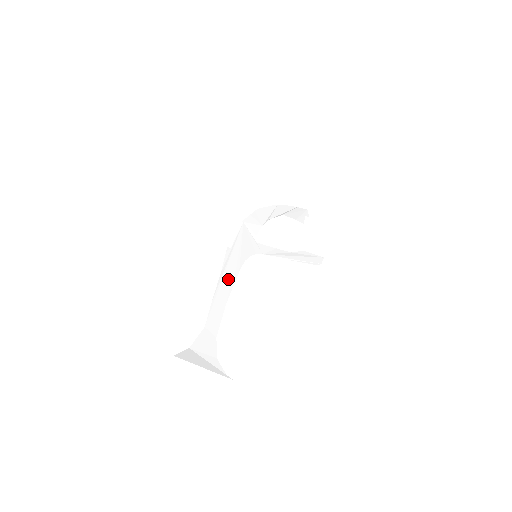
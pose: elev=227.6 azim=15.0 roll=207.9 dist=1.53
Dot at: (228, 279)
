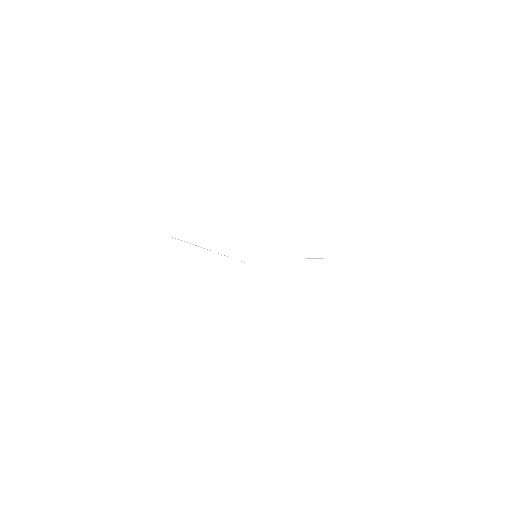
Dot at: occluded
